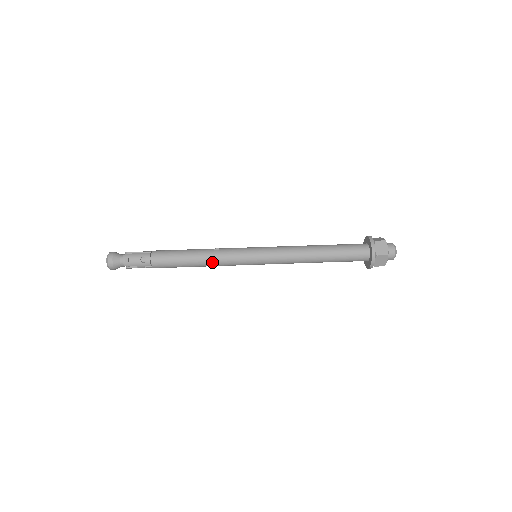
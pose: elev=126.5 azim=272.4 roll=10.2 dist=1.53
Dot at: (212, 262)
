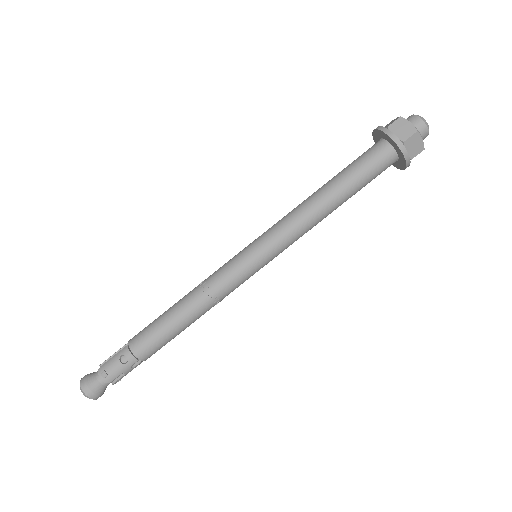
Dot at: (207, 302)
